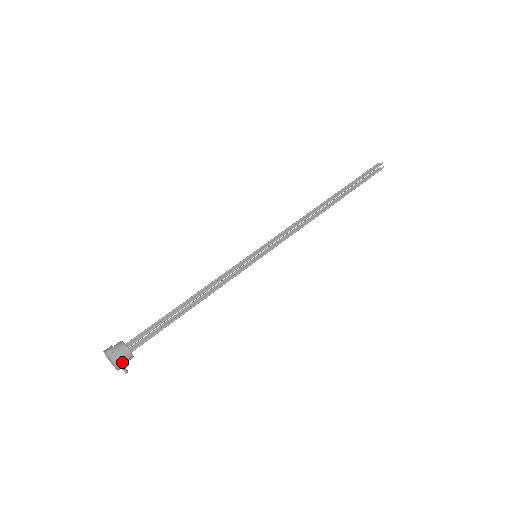
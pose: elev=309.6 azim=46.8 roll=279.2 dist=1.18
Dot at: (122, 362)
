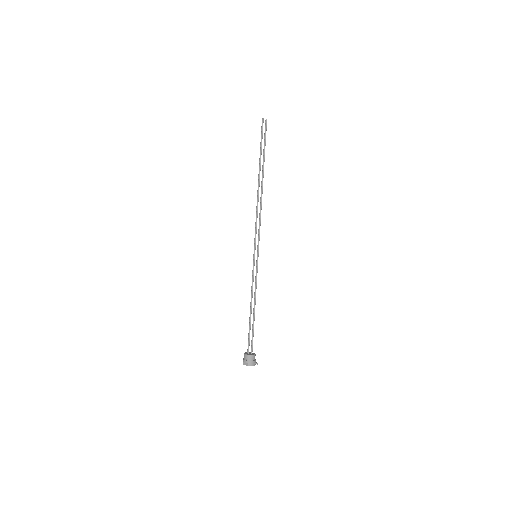
Dot at: (252, 362)
